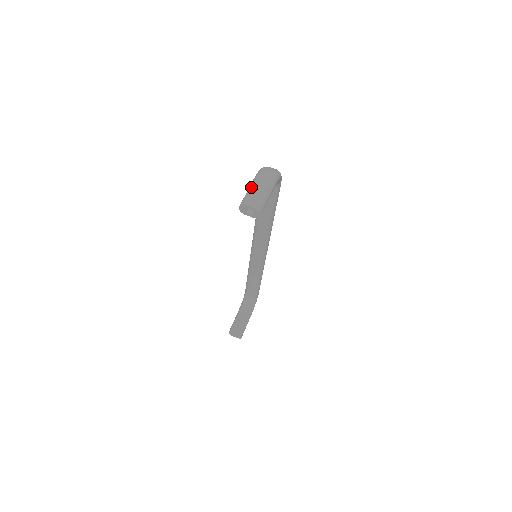
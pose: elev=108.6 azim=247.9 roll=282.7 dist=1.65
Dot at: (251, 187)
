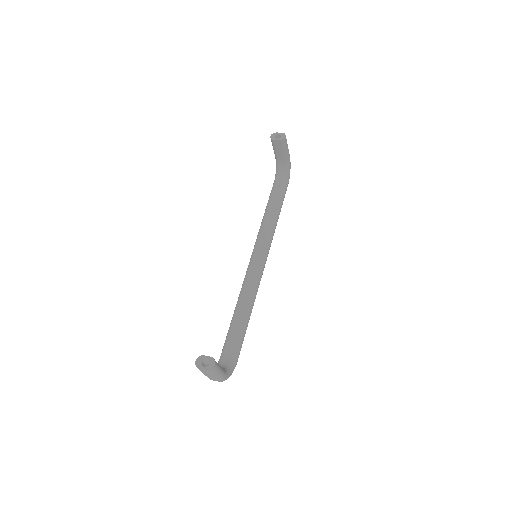
Dot at: occluded
